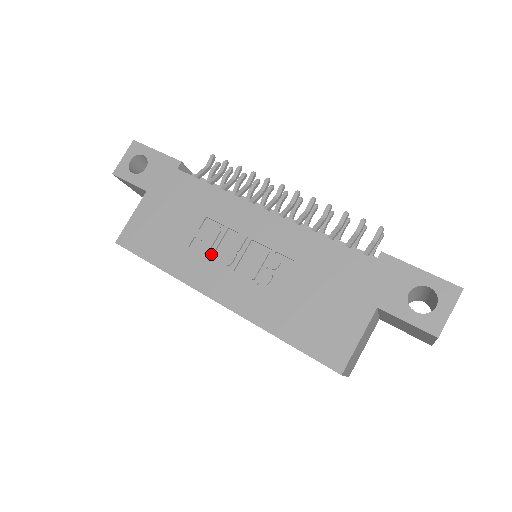
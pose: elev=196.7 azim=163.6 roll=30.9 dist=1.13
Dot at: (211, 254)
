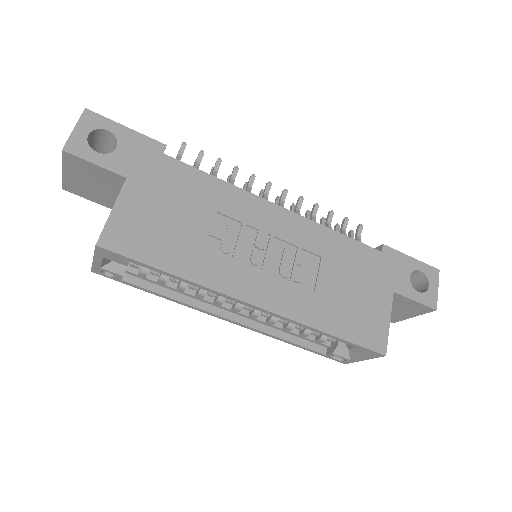
Dot at: (235, 254)
